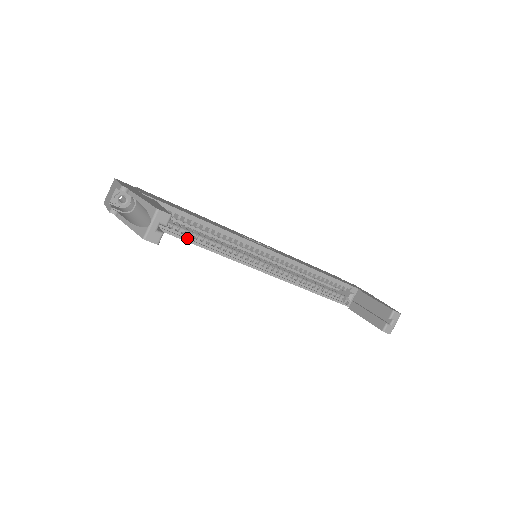
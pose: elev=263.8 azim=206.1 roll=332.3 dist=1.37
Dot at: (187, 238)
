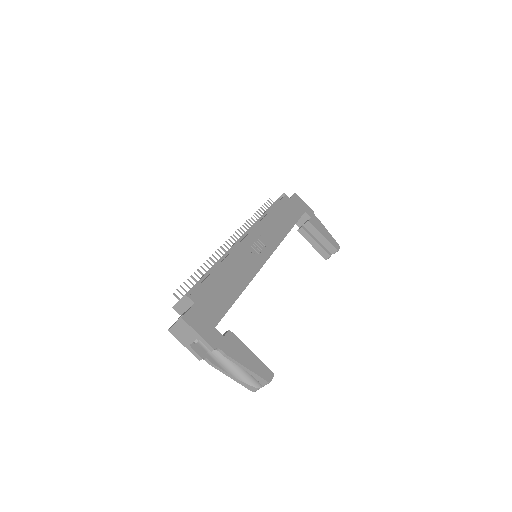
Dot at: occluded
